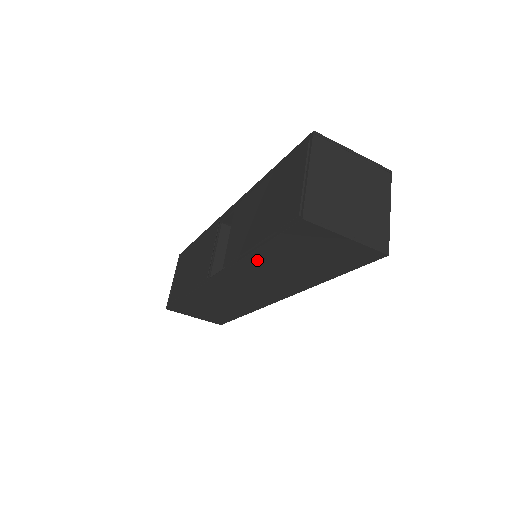
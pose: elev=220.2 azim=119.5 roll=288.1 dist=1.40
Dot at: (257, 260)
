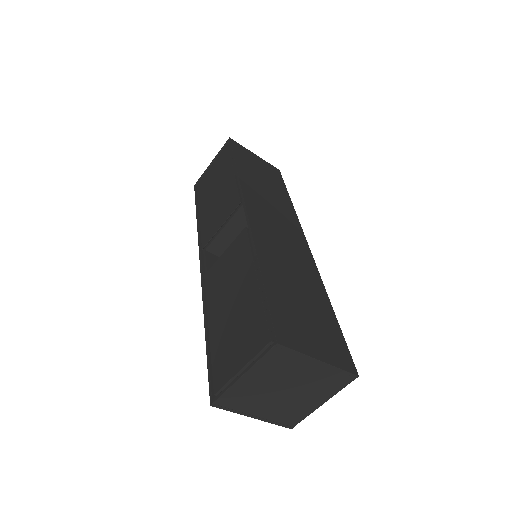
Dot at: occluded
